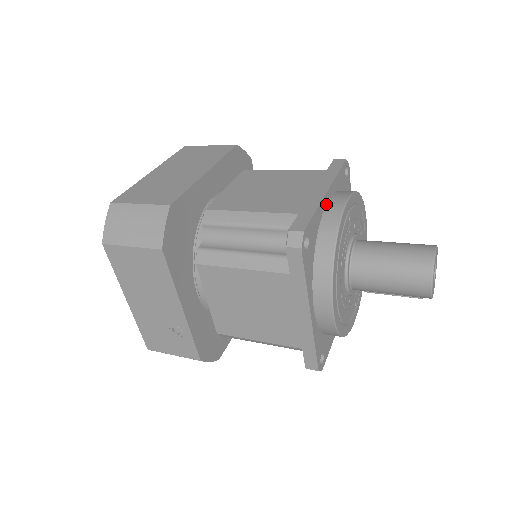
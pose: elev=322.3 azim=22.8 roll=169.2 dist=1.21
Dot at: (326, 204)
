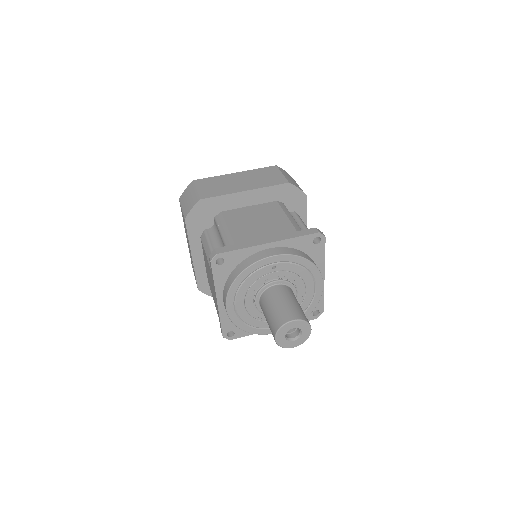
Dot at: (263, 250)
